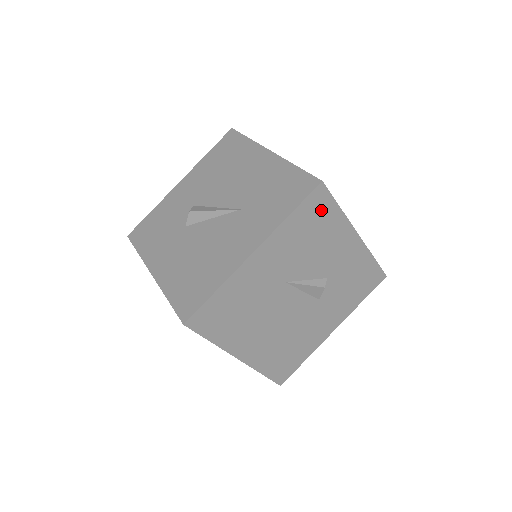
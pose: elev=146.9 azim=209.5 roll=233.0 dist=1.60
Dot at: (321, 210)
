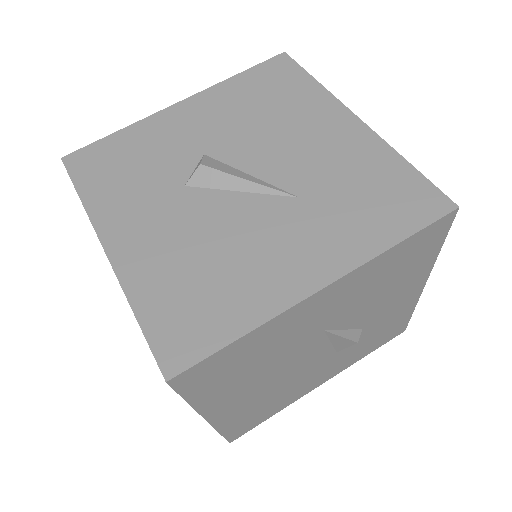
Dot at: (426, 246)
